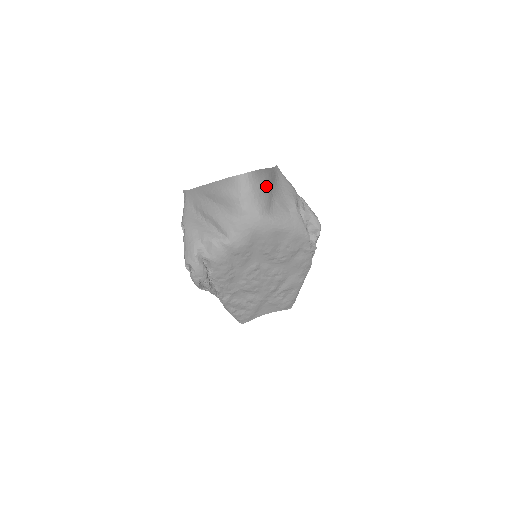
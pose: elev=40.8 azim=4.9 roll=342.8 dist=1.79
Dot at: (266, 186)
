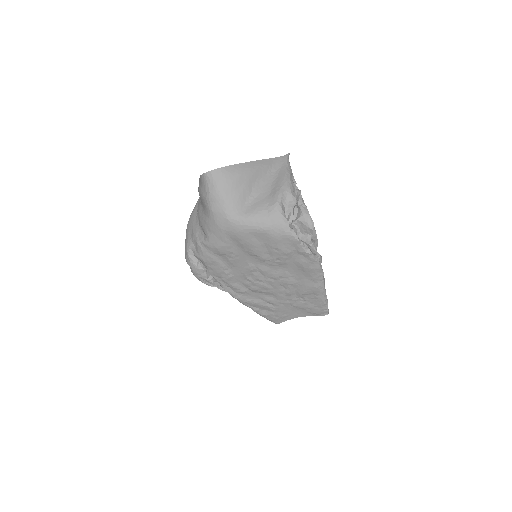
Dot at: (239, 183)
